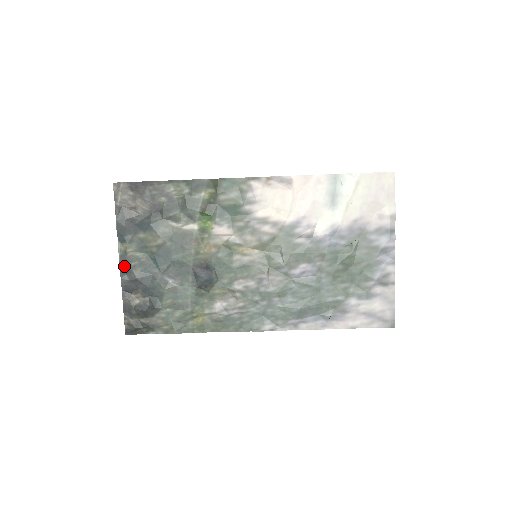
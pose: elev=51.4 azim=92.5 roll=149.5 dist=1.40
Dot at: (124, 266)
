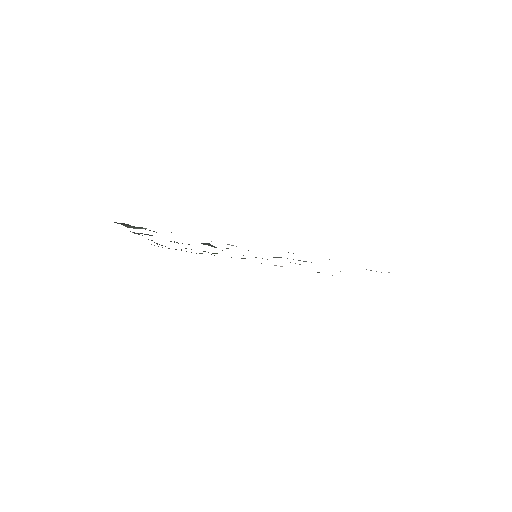
Dot at: occluded
